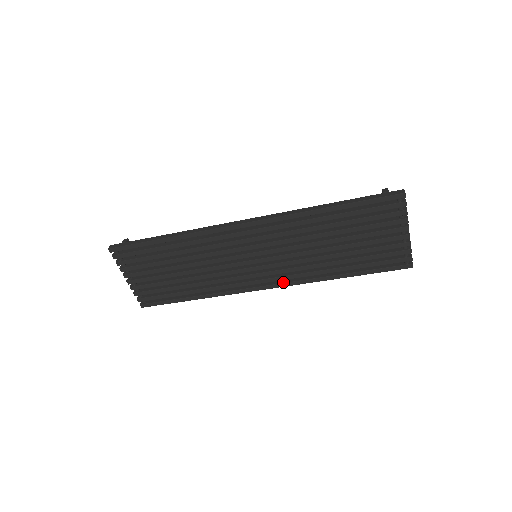
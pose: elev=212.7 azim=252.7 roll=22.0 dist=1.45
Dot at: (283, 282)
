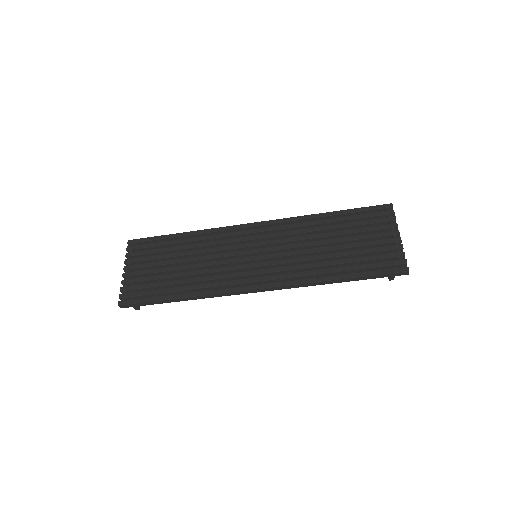
Dot at: (275, 282)
